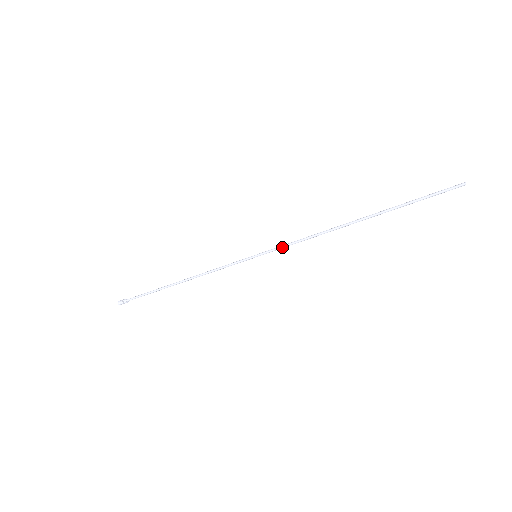
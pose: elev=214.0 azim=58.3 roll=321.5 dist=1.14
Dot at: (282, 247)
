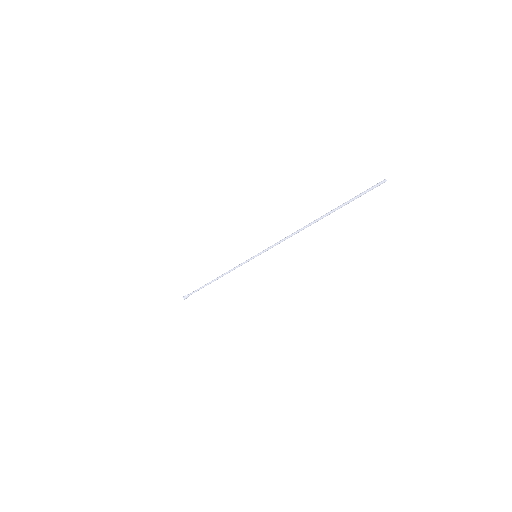
Dot at: (270, 247)
